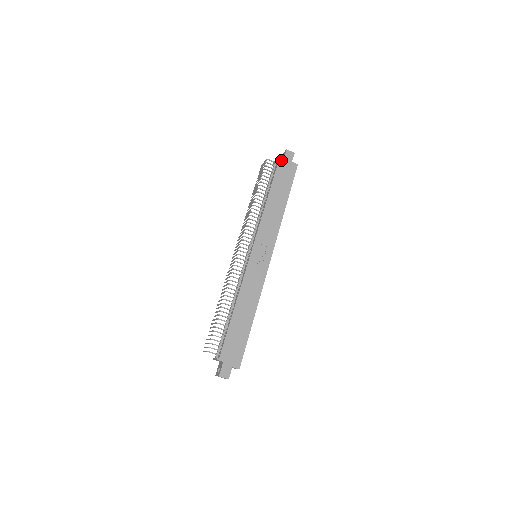
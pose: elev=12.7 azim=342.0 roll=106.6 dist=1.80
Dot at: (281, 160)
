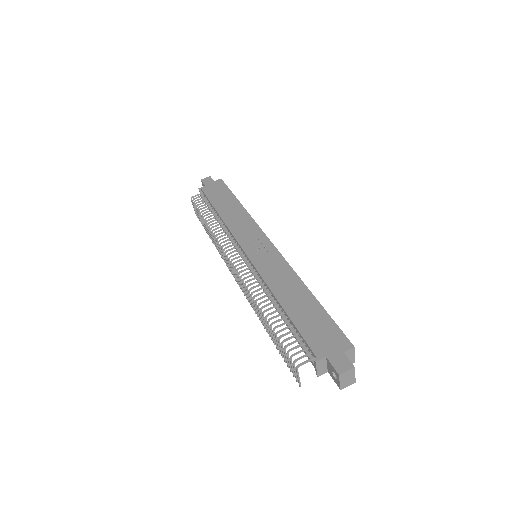
Dot at: (203, 187)
